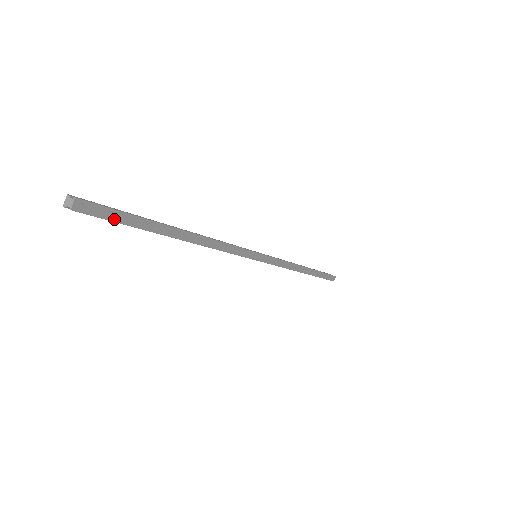
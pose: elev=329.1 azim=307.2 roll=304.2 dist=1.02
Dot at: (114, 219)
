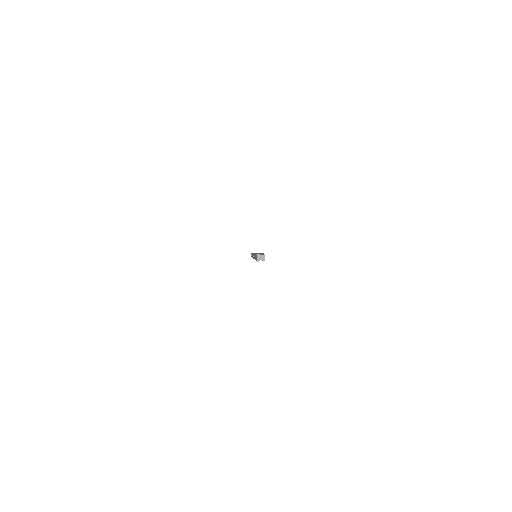
Dot at: occluded
